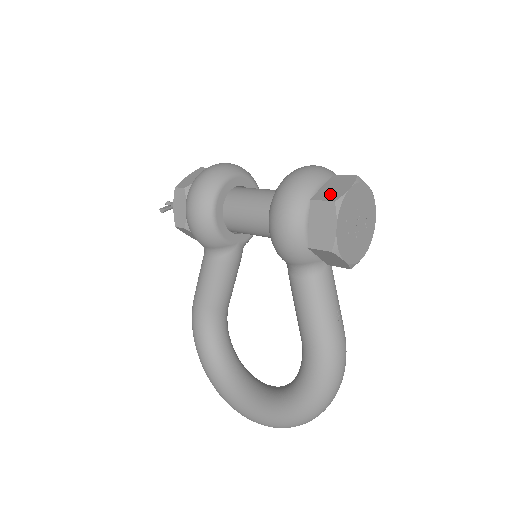
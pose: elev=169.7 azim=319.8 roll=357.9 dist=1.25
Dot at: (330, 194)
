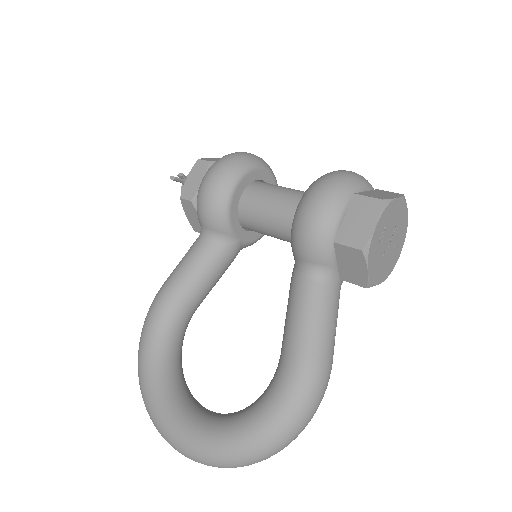
Dot at: (376, 195)
